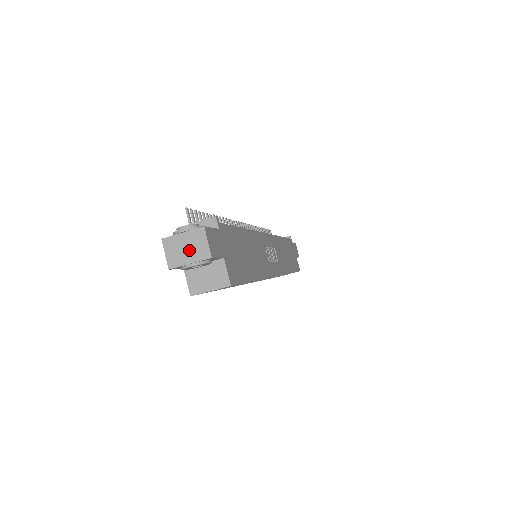
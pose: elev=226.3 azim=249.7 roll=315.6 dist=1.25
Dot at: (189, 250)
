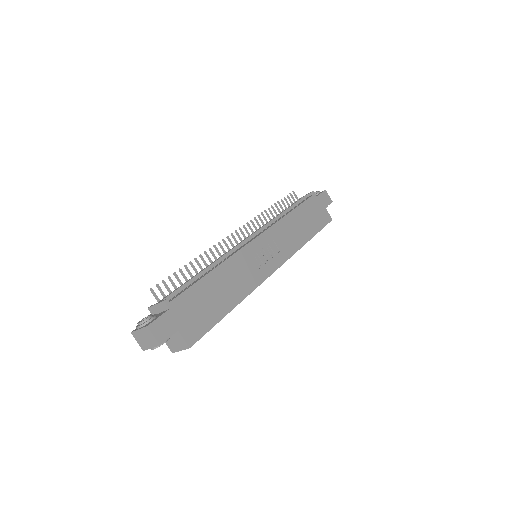
Dot at: (147, 340)
